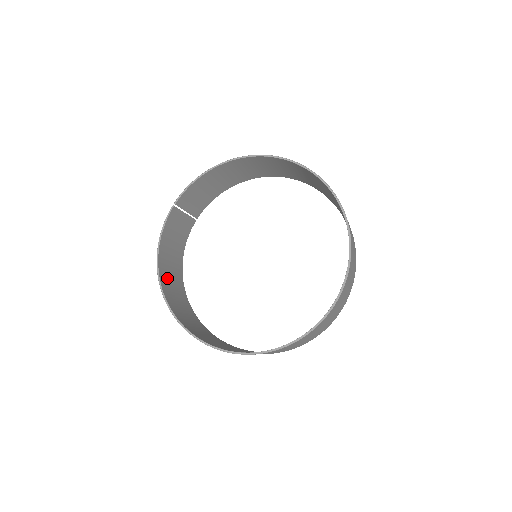
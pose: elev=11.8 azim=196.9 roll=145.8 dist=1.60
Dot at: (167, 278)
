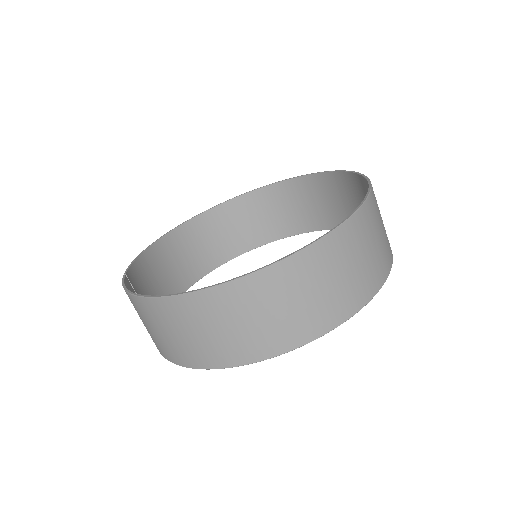
Dot at: (166, 319)
